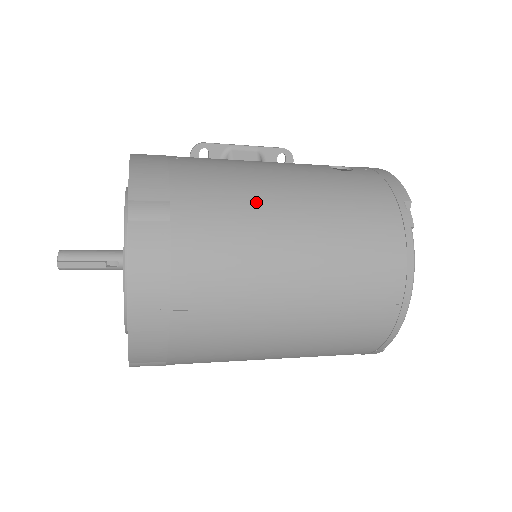
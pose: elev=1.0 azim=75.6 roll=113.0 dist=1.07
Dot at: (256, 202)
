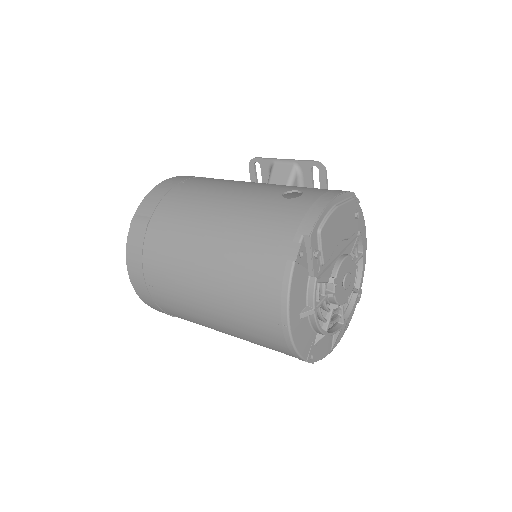
Dot at: (194, 223)
